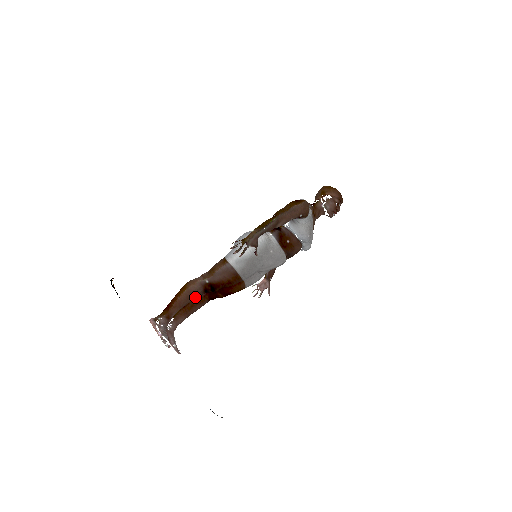
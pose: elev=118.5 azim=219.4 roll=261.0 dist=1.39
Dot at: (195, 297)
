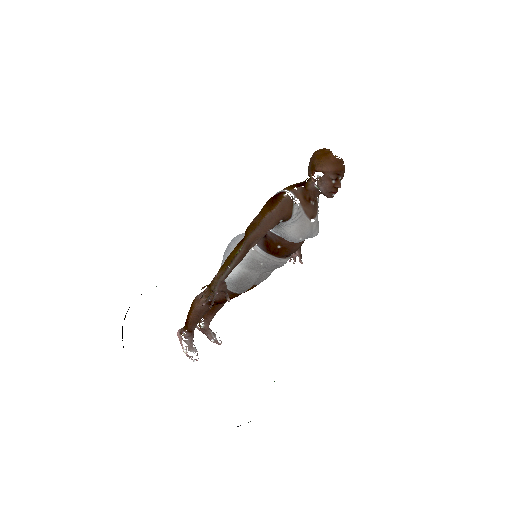
Dot at: (206, 312)
